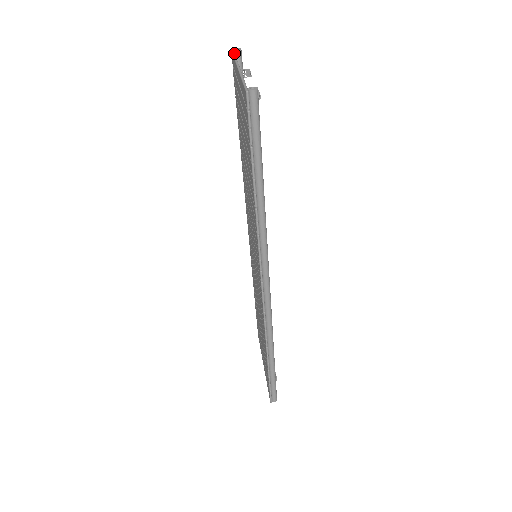
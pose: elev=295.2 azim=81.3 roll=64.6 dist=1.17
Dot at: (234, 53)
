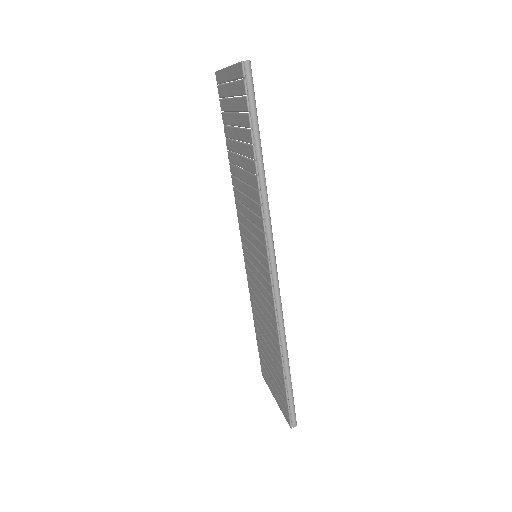
Dot at: (219, 70)
